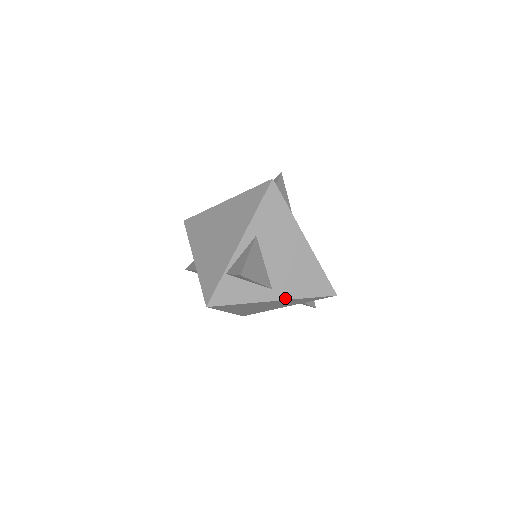
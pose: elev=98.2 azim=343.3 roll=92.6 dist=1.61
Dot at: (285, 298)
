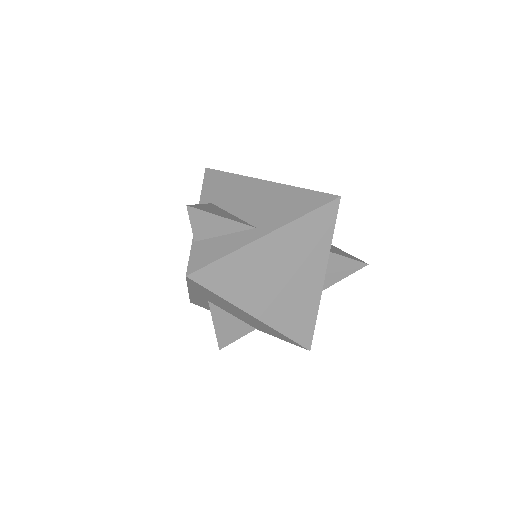
Dot at: (278, 227)
